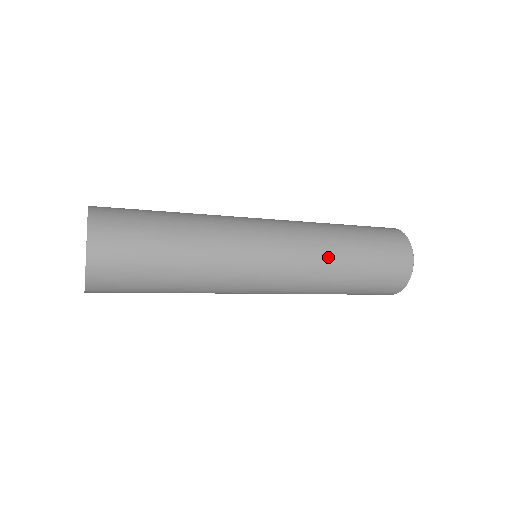
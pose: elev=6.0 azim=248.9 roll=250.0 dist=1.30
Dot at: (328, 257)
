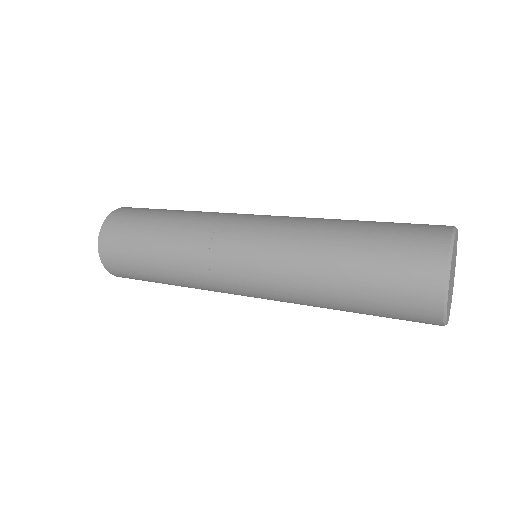
Dot at: (303, 285)
